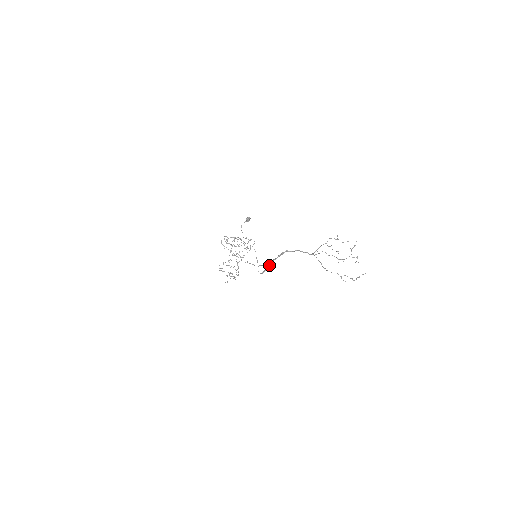
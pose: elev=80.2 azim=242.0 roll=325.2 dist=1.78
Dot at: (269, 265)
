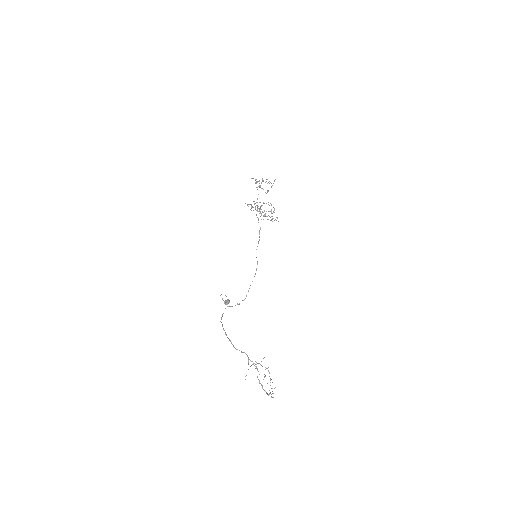
Dot at: (223, 329)
